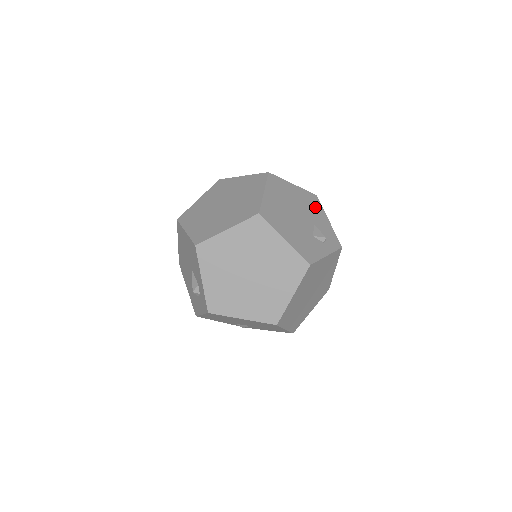
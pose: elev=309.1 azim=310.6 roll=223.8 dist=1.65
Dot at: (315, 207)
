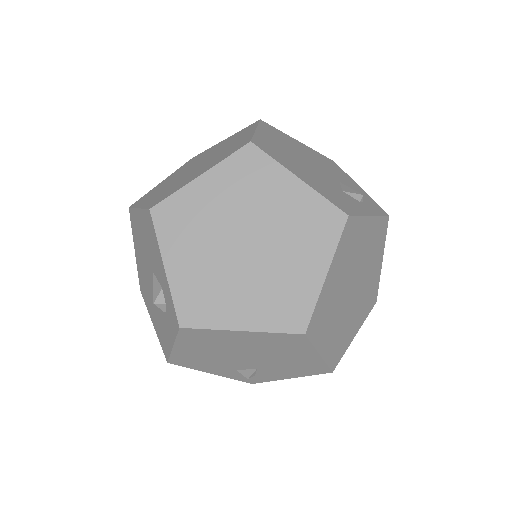
Dot at: (336, 169)
